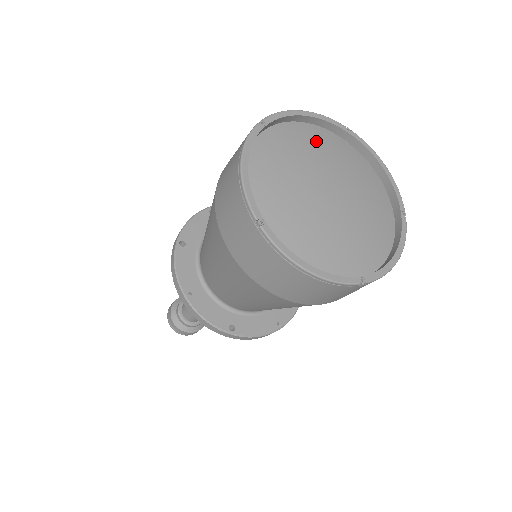
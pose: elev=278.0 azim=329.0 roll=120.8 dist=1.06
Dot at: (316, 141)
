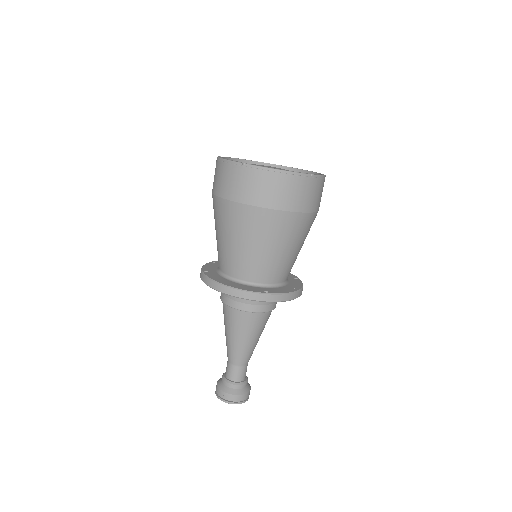
Dot at: occluded
